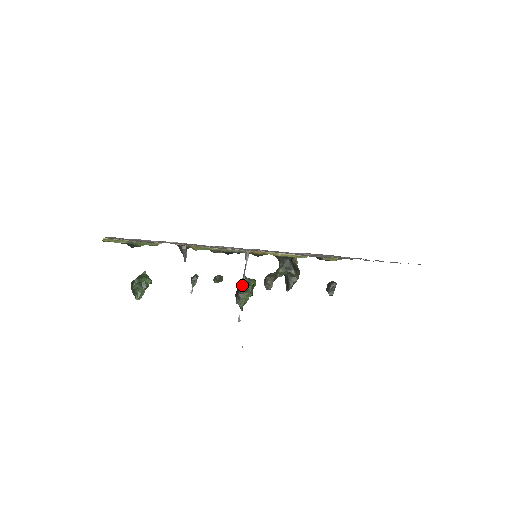
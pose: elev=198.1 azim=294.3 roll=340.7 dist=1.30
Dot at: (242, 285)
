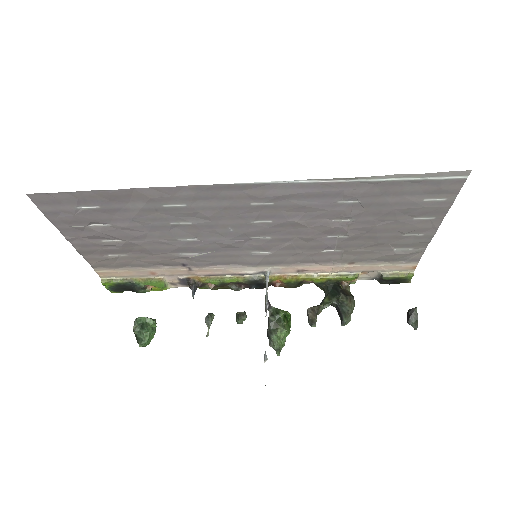
Dot at: occluded
